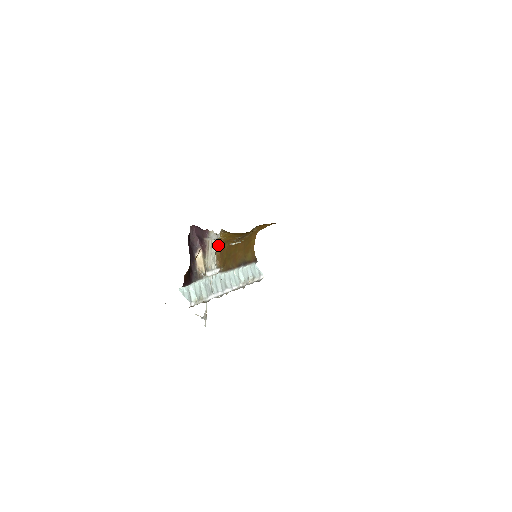
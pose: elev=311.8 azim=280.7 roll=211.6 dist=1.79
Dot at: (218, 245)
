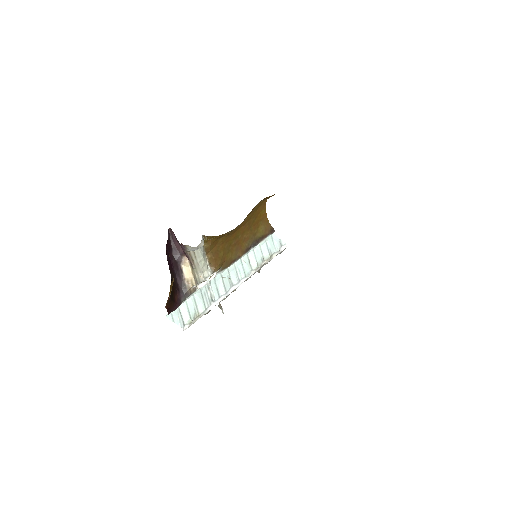
Dot at: (207, 247)
